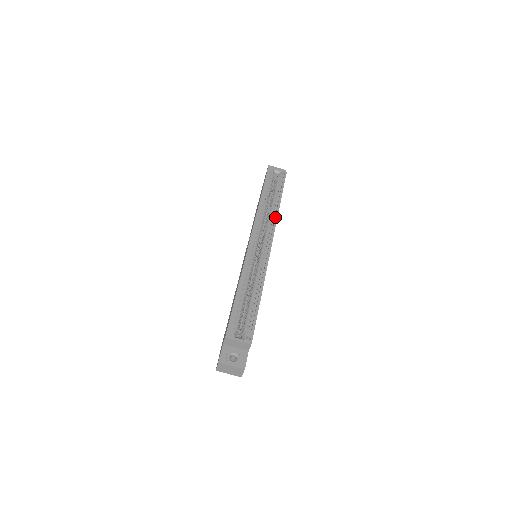
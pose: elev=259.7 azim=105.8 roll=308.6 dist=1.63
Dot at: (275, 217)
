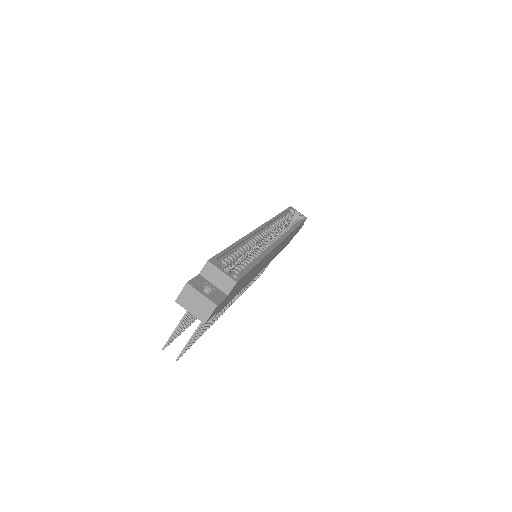
Dot at: occluded
